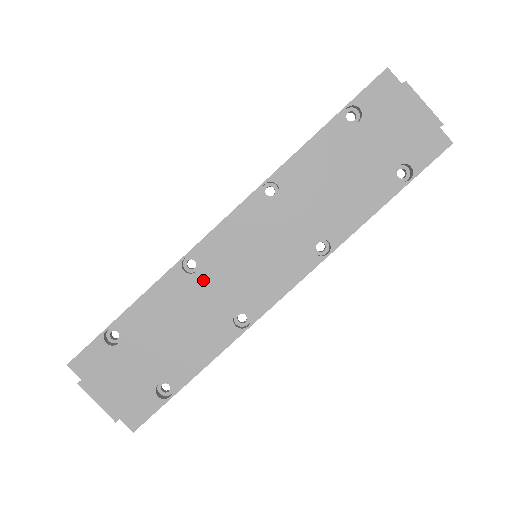
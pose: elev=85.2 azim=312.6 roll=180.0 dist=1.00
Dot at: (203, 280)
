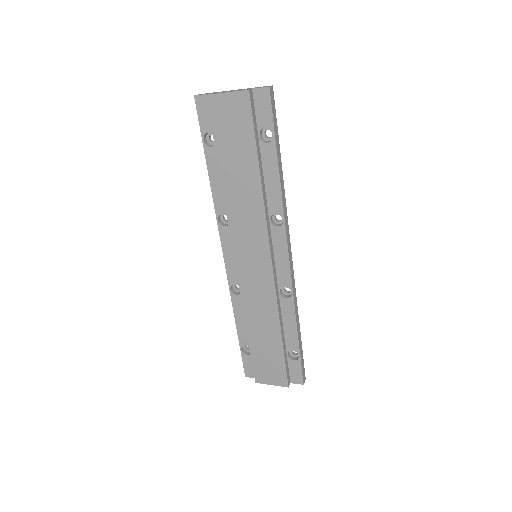
Dot at: (246, 294)
